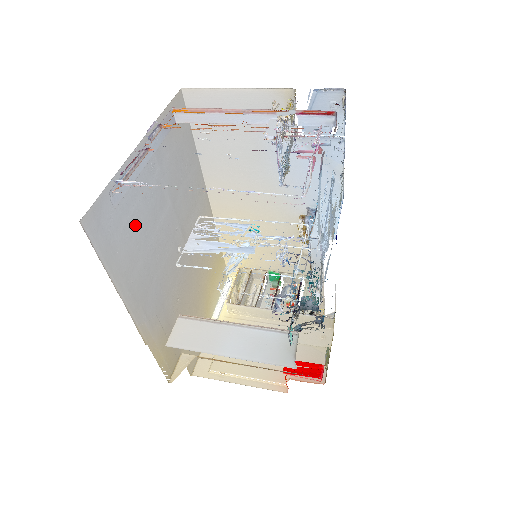
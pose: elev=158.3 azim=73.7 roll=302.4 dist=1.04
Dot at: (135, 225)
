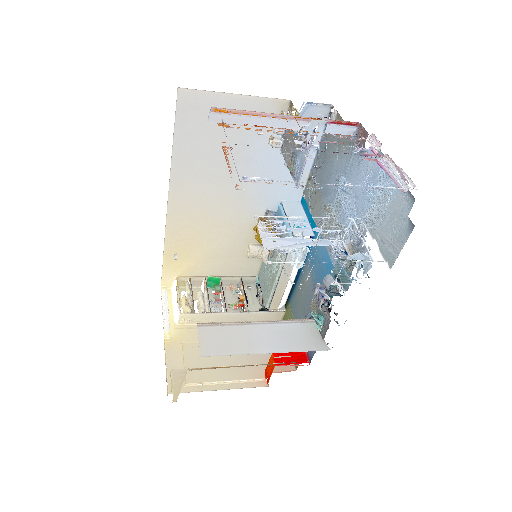
Dot at: occluded
